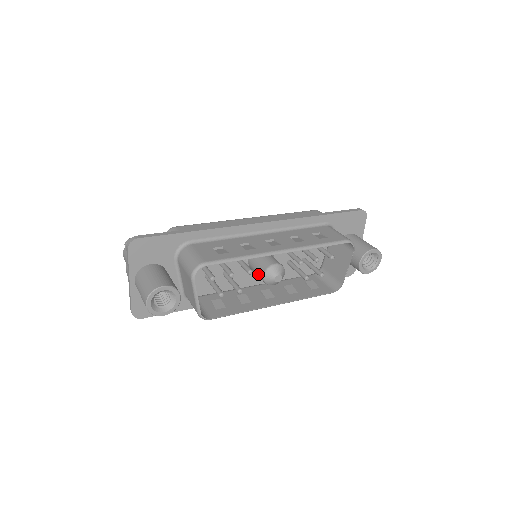
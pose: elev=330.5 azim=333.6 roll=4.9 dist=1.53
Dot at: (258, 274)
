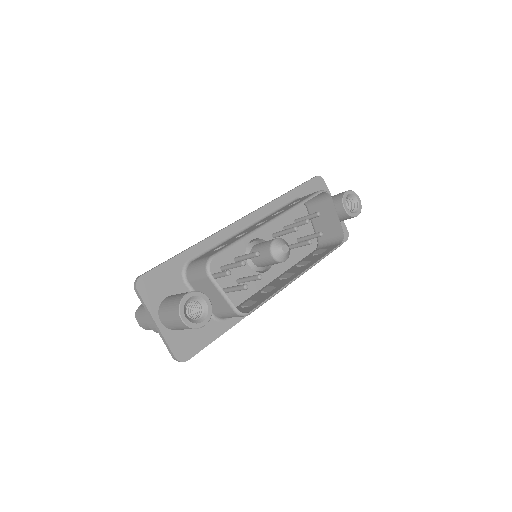
Dot at: (266, 260)
